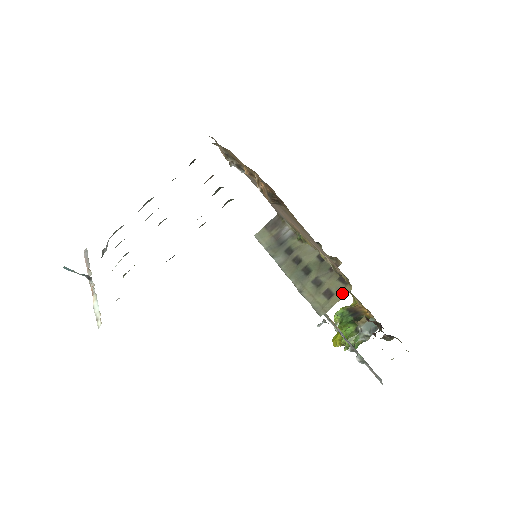
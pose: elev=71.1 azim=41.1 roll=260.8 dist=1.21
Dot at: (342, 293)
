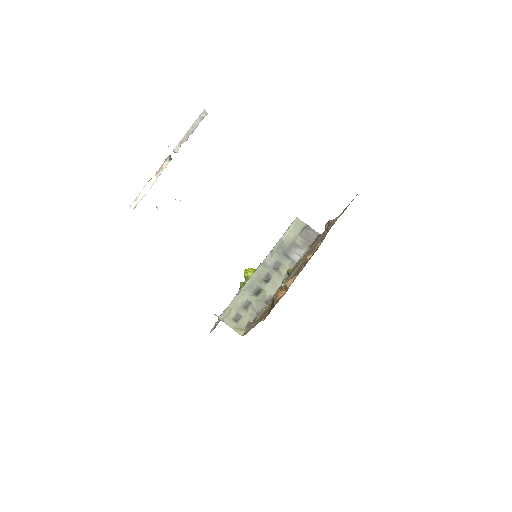
Dot at: (238, 329)
